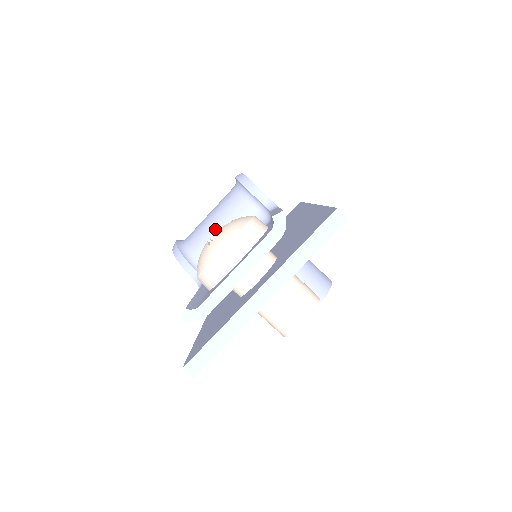
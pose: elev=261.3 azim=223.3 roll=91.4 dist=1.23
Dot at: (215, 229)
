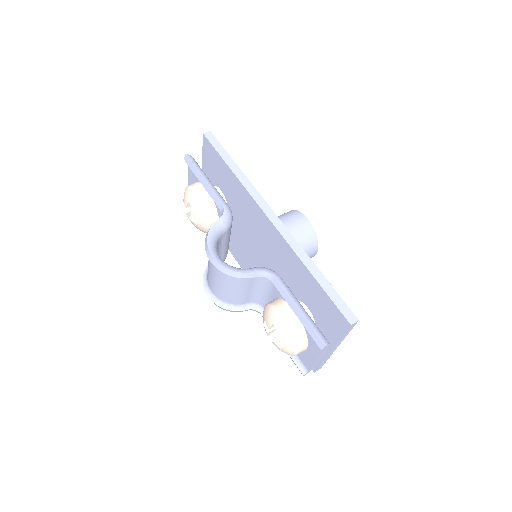
Dot at: (237, 293)
